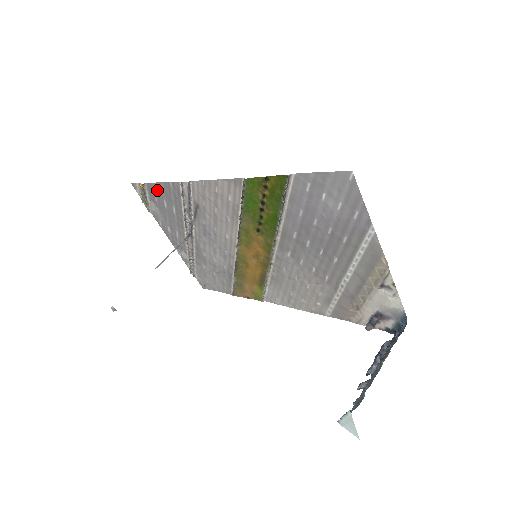
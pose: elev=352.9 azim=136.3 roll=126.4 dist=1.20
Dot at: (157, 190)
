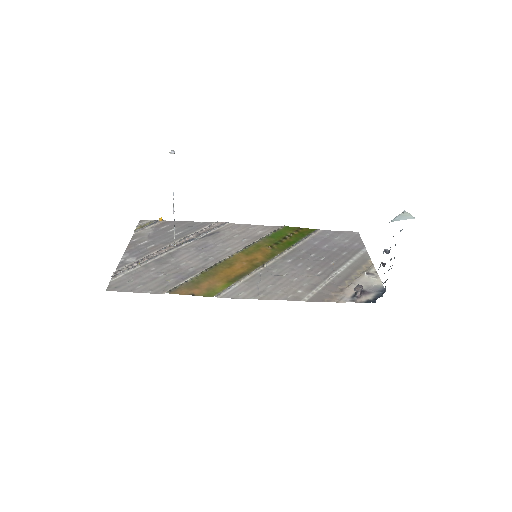
Dot at: (175, 224)
